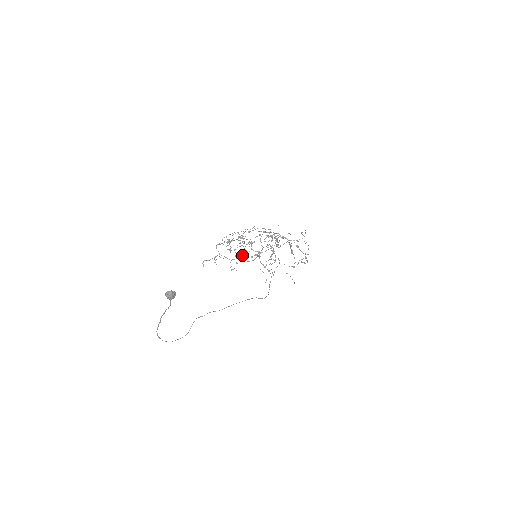
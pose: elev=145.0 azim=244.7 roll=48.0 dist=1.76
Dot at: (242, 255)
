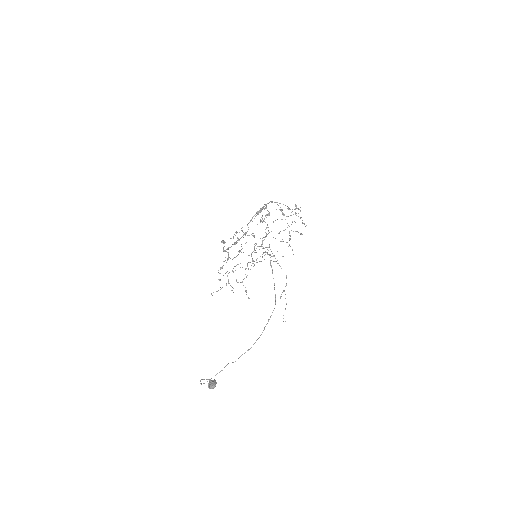
Dot at: occluded
